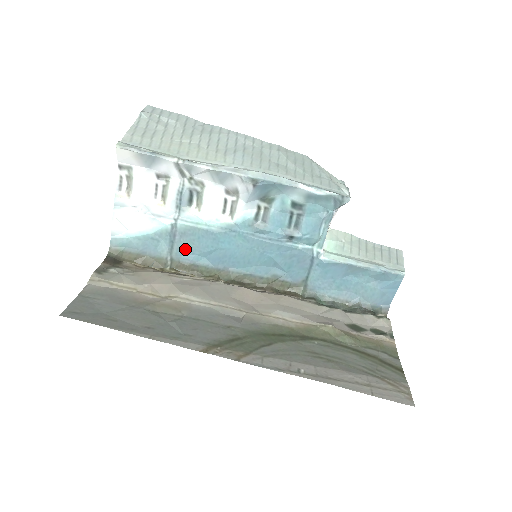
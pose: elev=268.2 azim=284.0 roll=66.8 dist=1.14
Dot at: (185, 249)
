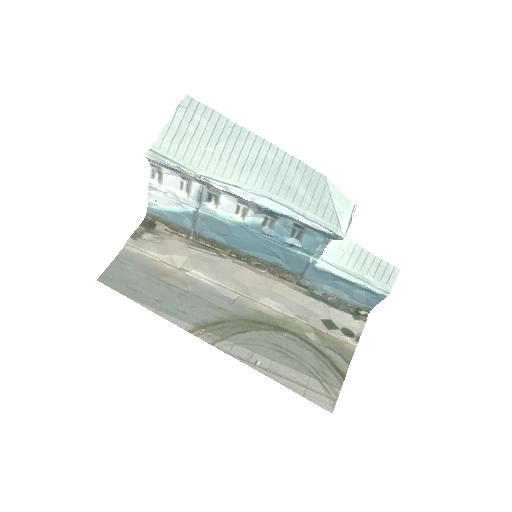
Dot at: (205, 227)
